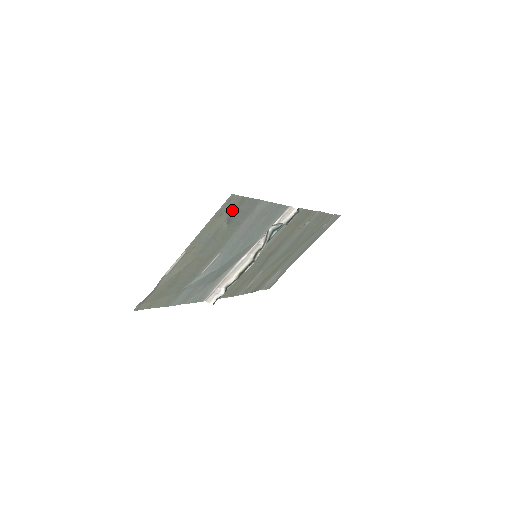
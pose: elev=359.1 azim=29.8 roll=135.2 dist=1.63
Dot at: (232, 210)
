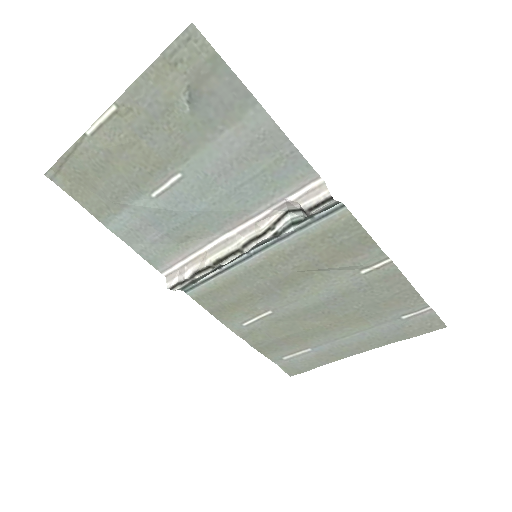
Dot at: (196, 73)
